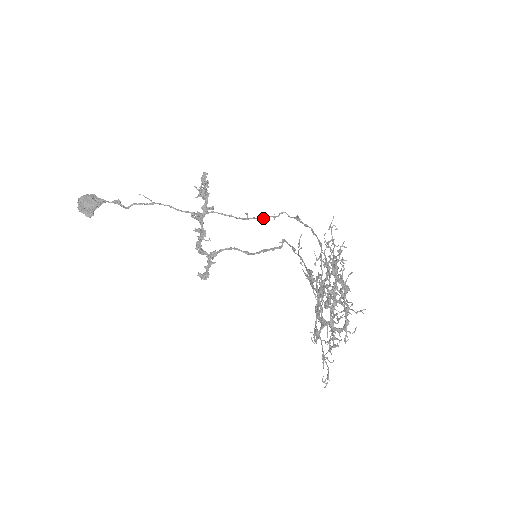
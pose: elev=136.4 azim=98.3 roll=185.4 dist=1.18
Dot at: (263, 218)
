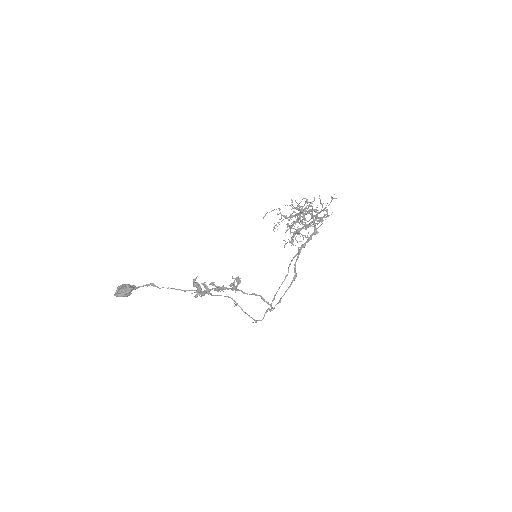
Dot at: (247, 314)
